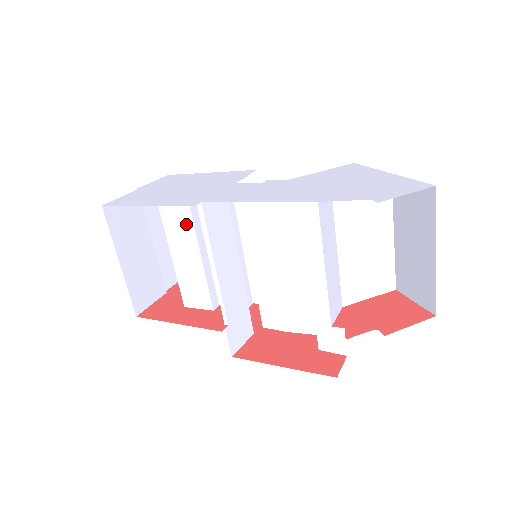
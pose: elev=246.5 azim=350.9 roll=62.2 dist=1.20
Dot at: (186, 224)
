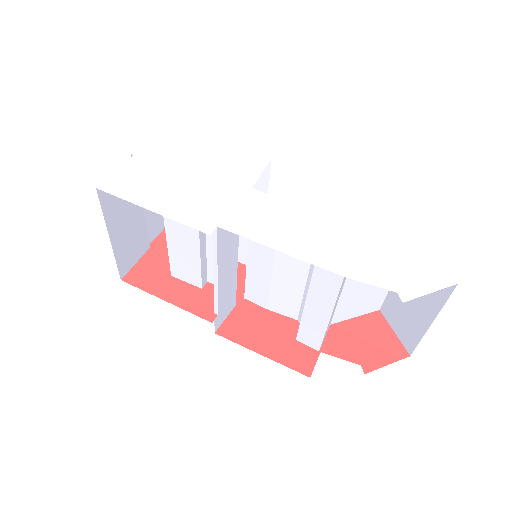
Dot at: occluded
